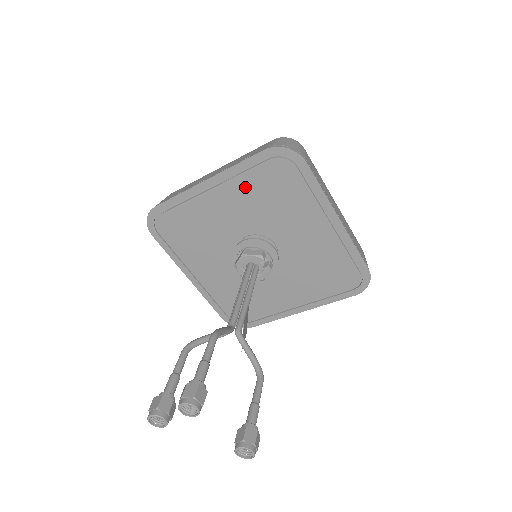
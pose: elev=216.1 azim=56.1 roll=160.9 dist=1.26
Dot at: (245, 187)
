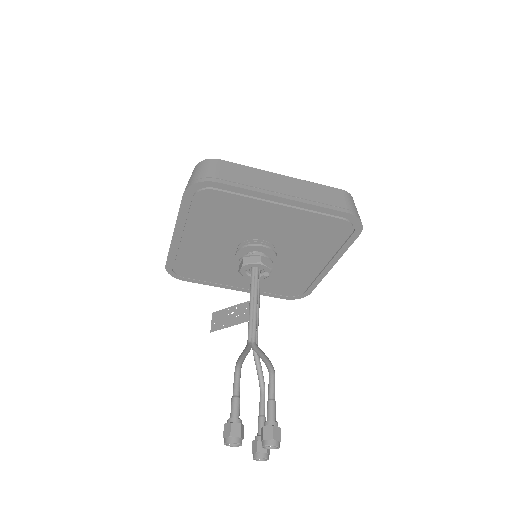
Dot at: (306, 220)
